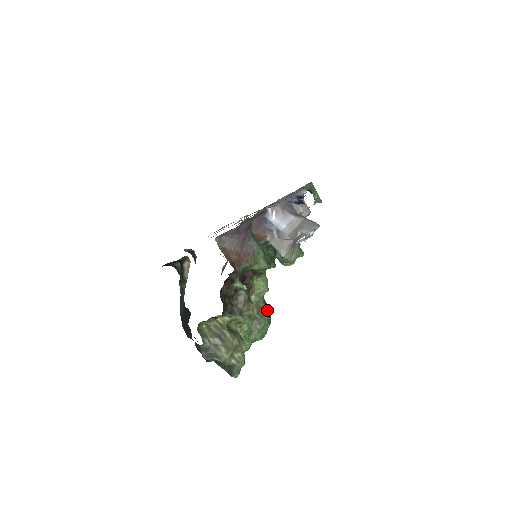
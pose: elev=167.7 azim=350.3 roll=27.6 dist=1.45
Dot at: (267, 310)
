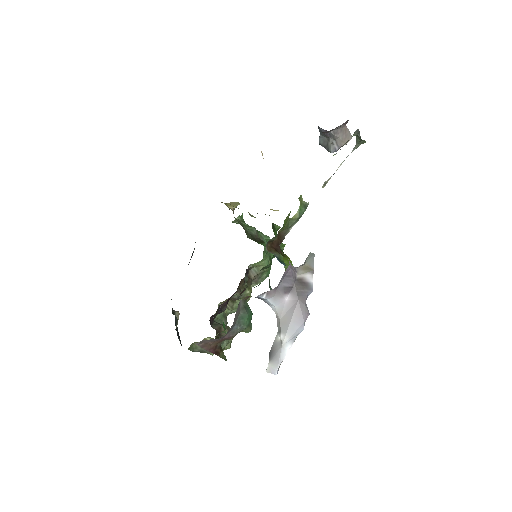
Dot at: (267, 270)
